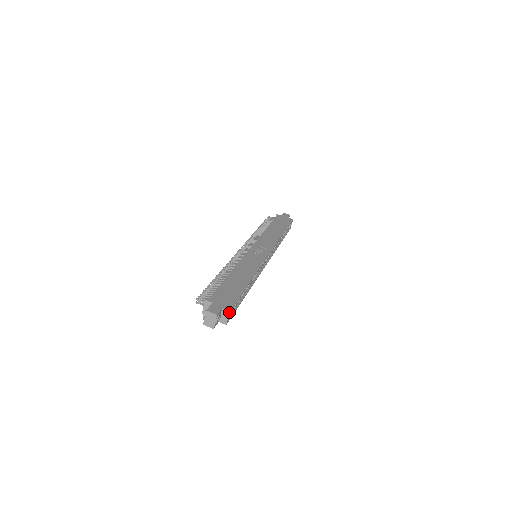
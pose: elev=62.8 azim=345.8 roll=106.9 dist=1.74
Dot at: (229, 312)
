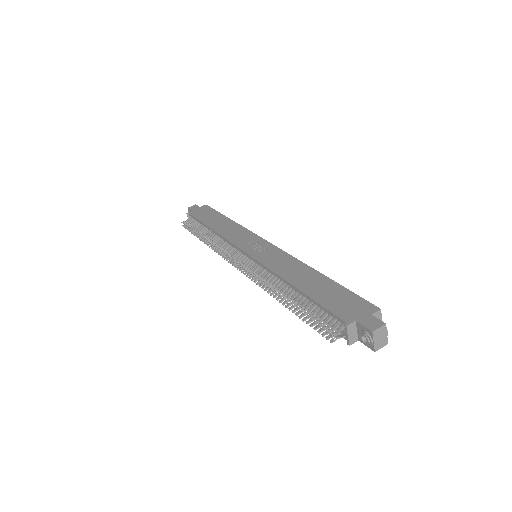
Dot at: (380, 311)
